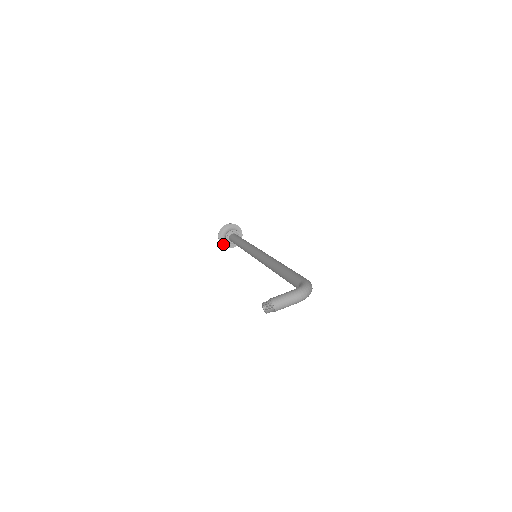
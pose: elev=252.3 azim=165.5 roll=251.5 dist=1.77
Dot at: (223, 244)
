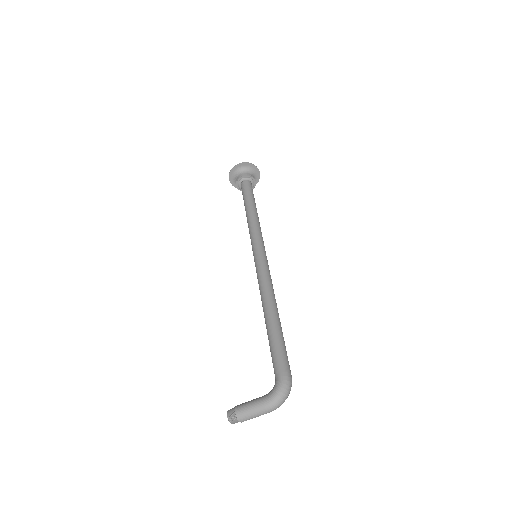
Dot at: occluded
